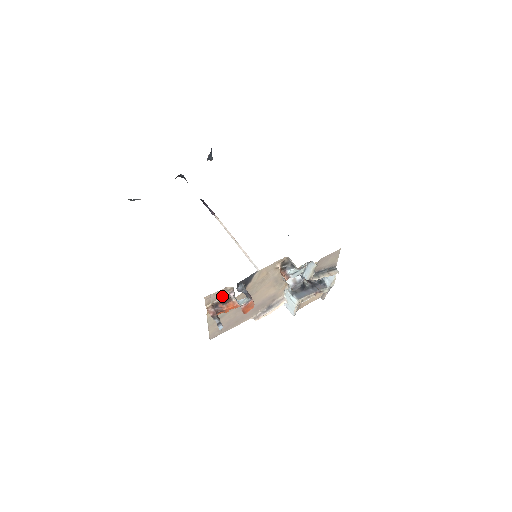
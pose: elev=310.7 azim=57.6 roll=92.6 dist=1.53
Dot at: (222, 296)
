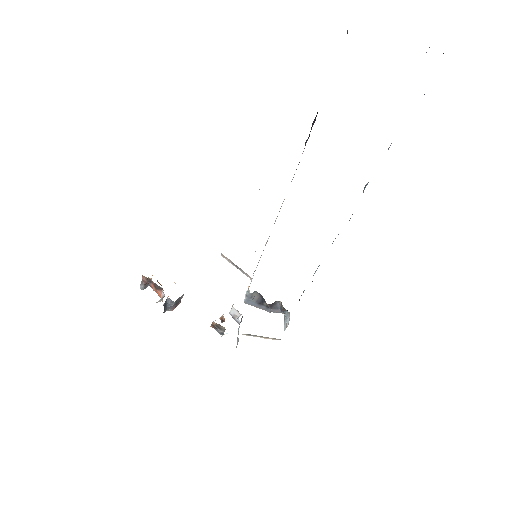
Dot at: (156, 286)
